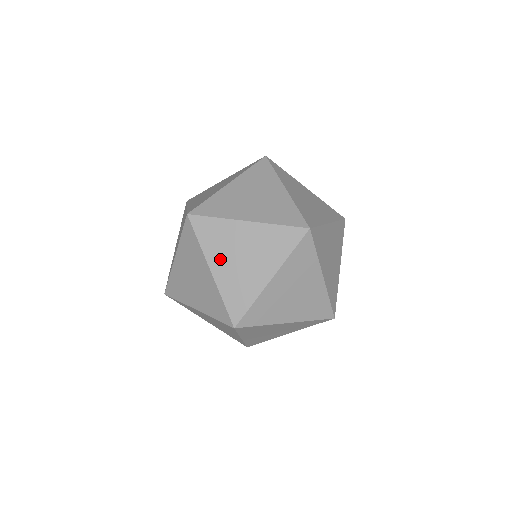
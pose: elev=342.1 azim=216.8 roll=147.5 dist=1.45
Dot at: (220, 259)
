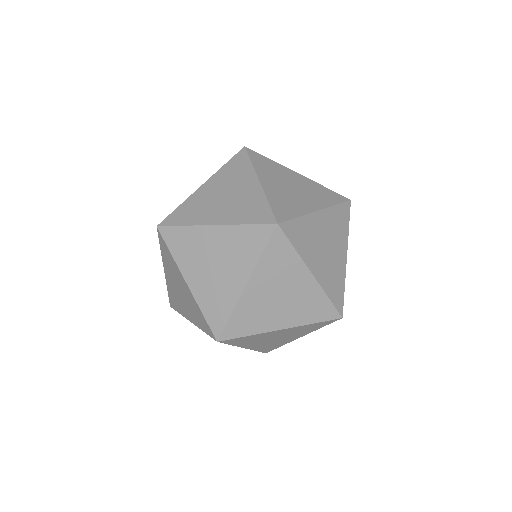
Dot at: (211, 214)
